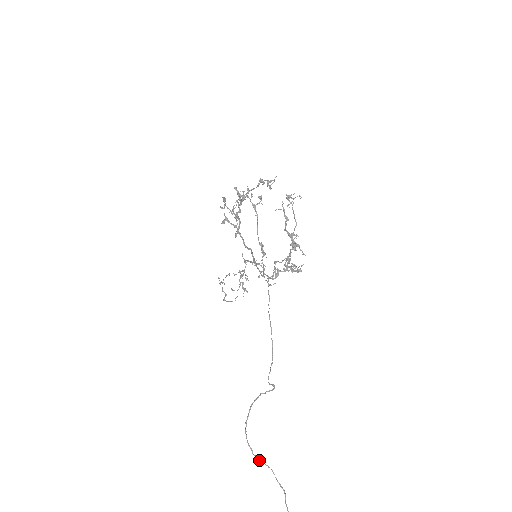
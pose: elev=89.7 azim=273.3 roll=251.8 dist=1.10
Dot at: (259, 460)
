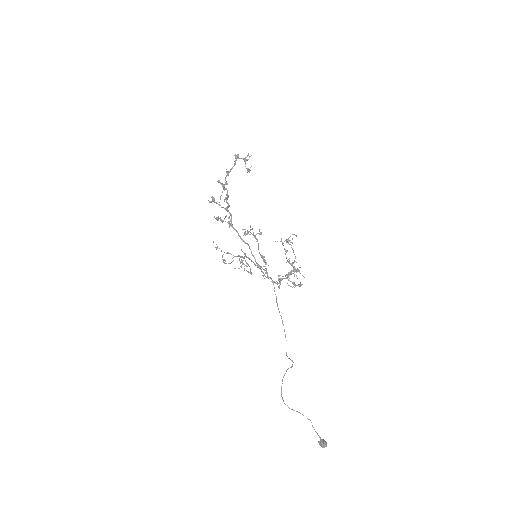
Dot at: (293, 410)
